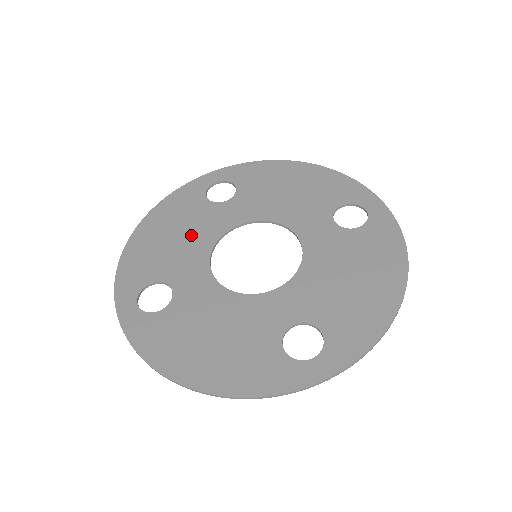
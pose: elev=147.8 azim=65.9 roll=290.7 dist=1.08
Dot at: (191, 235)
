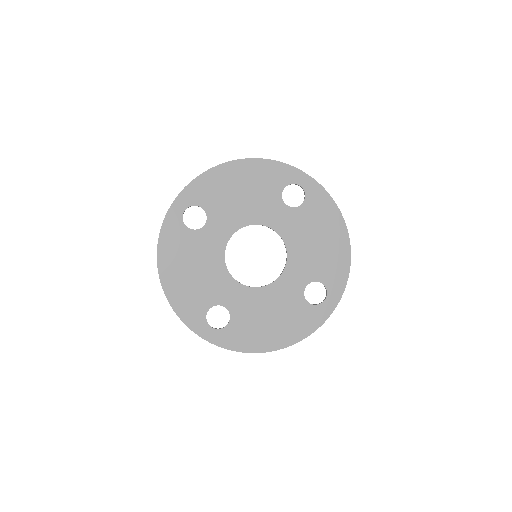
Dot at: (204, 264)
